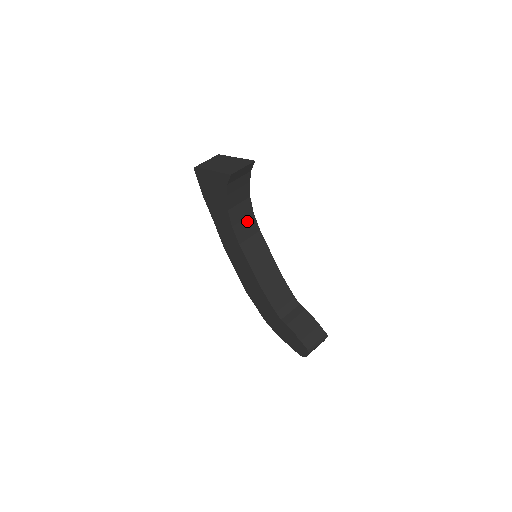
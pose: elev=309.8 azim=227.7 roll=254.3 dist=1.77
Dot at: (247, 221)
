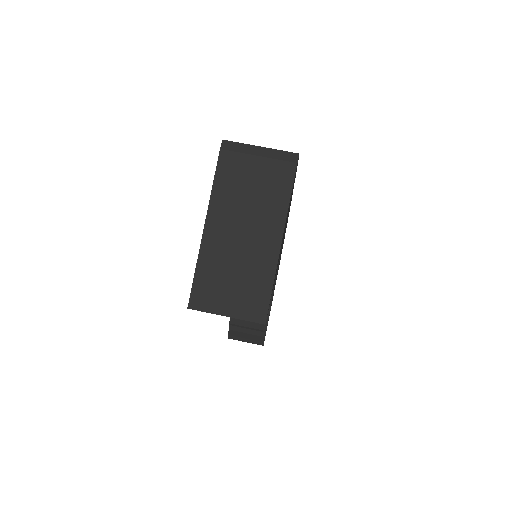
Dot at: occluded
